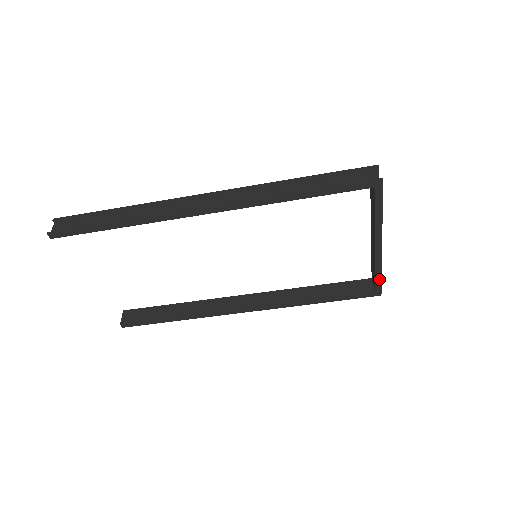
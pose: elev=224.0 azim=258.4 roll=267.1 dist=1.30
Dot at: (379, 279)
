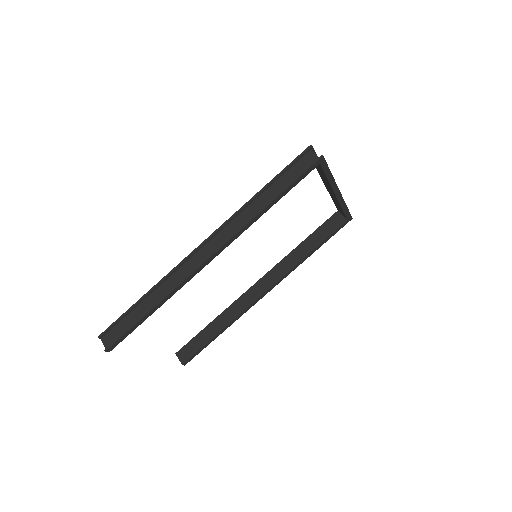
Dot at: (347, 211)
